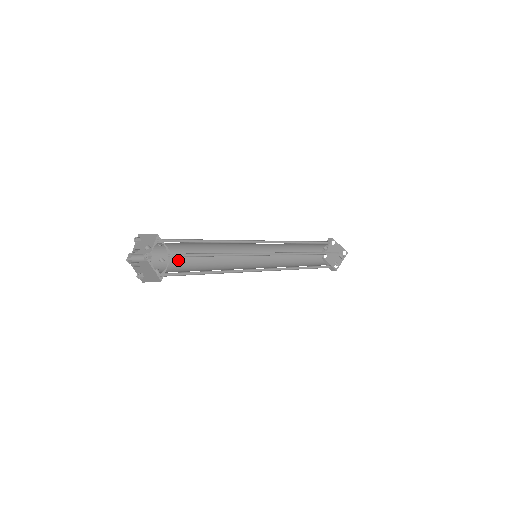
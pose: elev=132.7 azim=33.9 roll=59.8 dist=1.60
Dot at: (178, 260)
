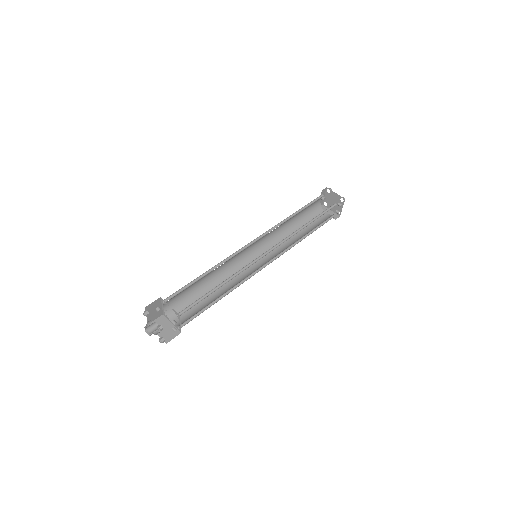
Dot at: (188, 300)
